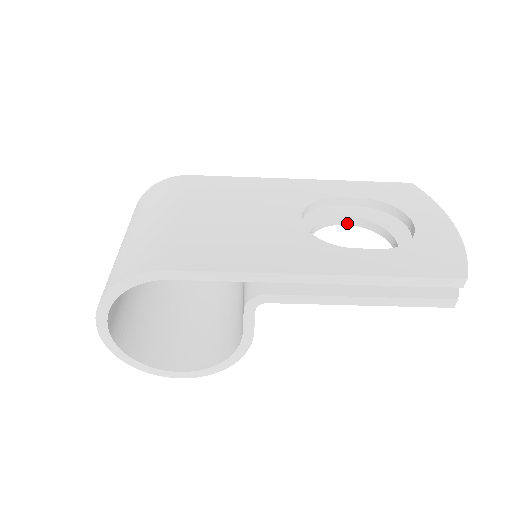
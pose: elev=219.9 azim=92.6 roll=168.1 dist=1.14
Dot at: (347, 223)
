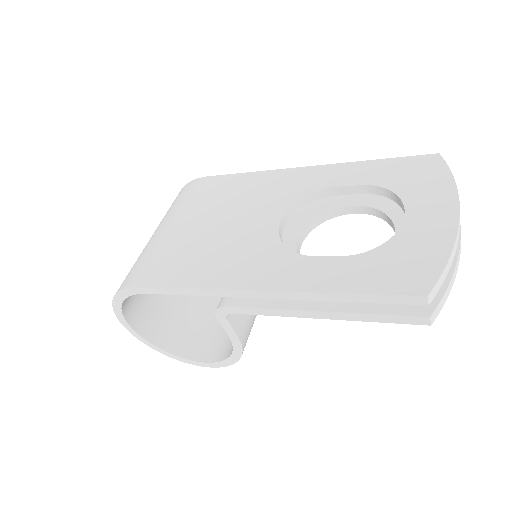
Dot at: (357, 212)
